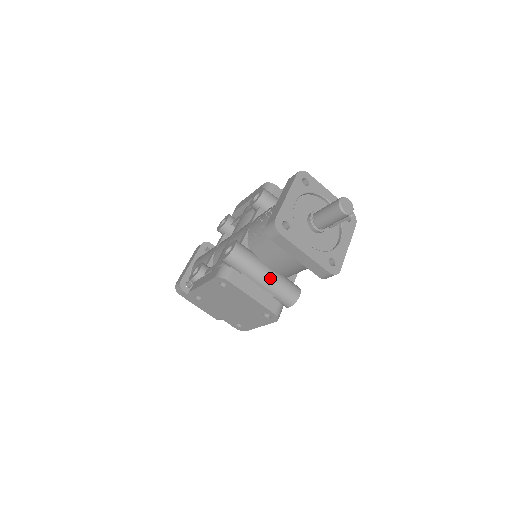
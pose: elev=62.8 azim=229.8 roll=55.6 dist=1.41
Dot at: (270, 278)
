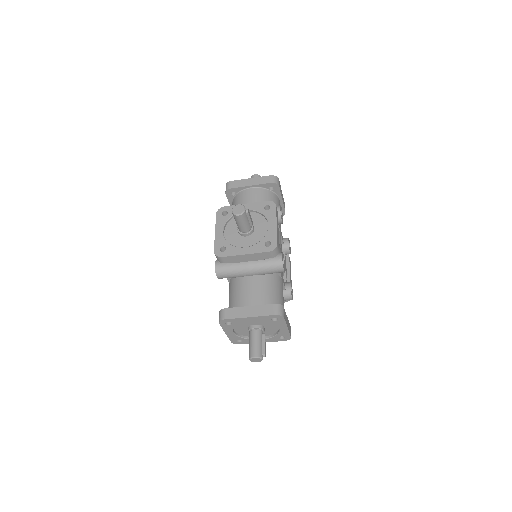
Dot at: occluded
